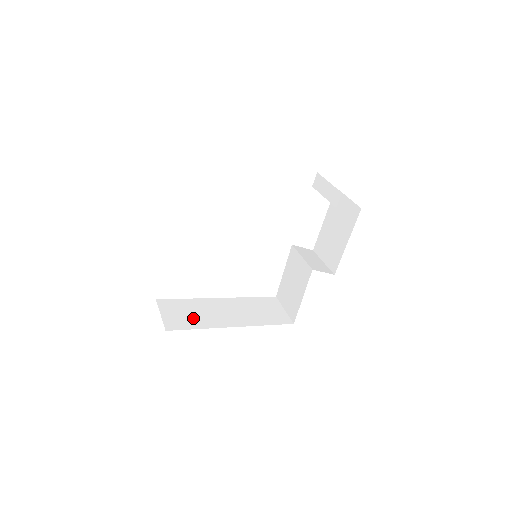
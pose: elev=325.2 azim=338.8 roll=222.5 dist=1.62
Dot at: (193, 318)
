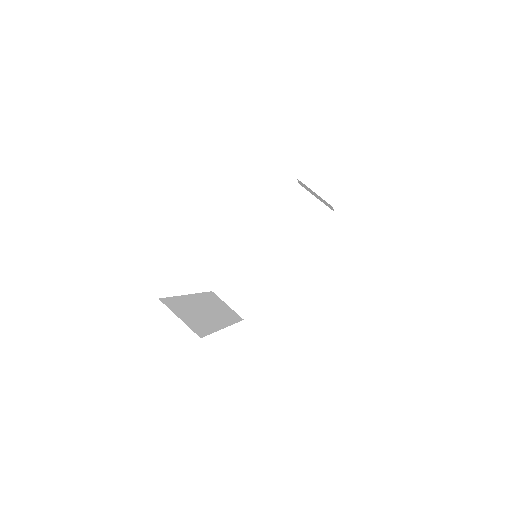
Dot at: (200, 320)
